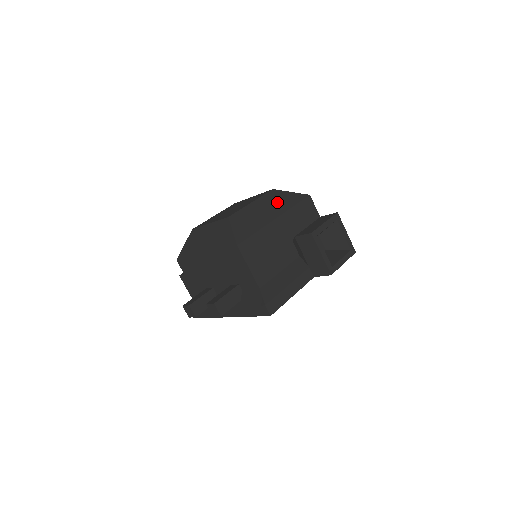
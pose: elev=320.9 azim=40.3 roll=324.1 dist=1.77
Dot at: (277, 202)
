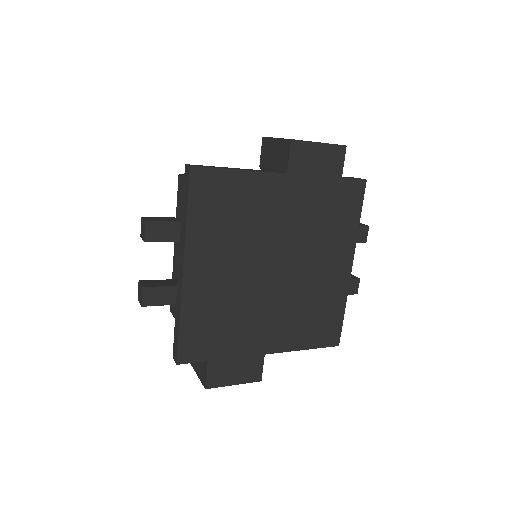
Dot at: occluded
